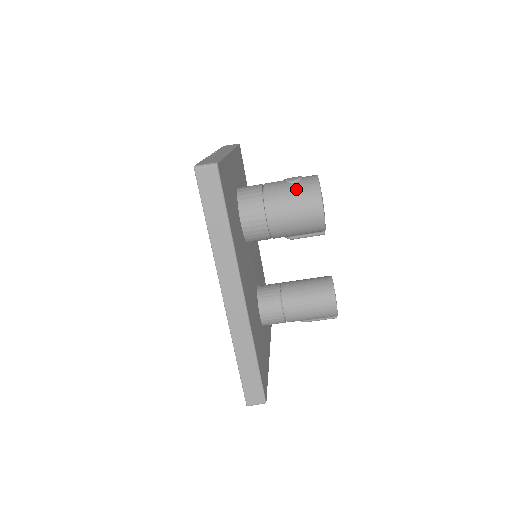
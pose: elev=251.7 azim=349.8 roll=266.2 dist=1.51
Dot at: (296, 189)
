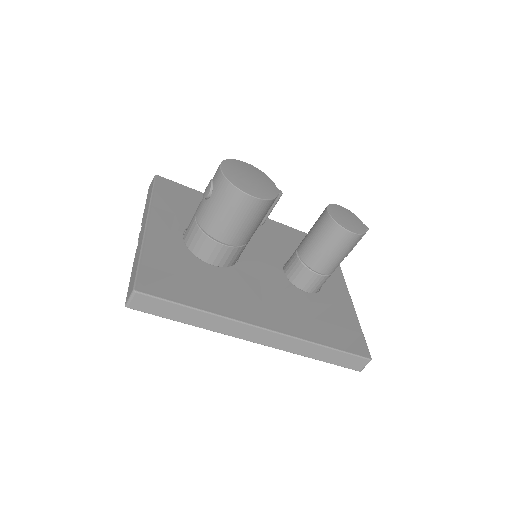
Dot at: (216, 202)
